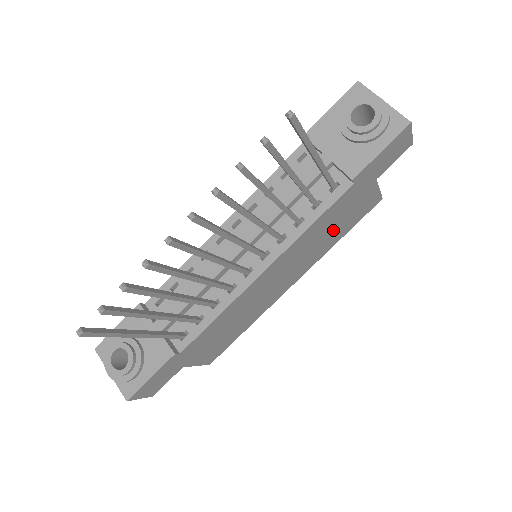
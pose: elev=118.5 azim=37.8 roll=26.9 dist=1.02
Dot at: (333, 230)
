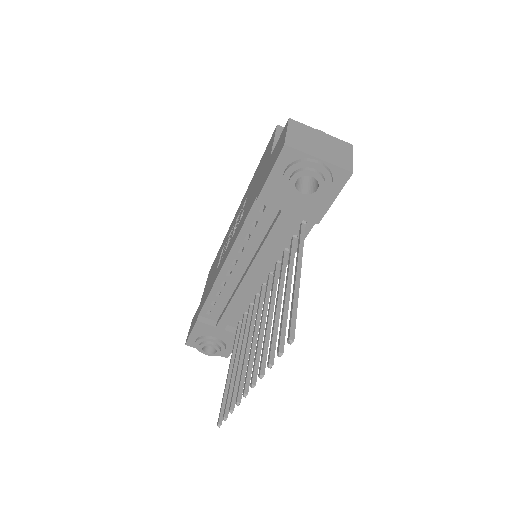
Dot at: occluded
